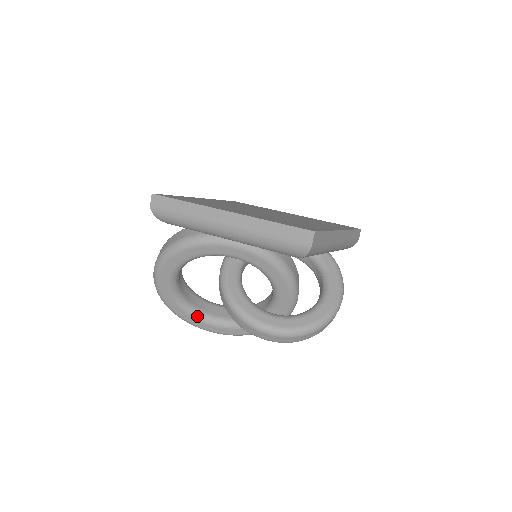
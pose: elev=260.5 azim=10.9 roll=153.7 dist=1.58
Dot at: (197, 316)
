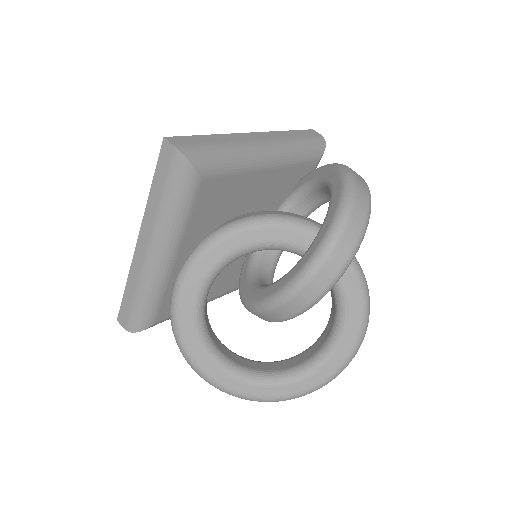
Dot at: (300, 374)
